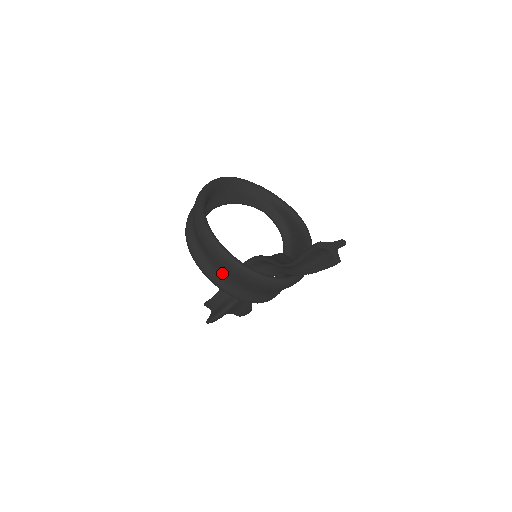
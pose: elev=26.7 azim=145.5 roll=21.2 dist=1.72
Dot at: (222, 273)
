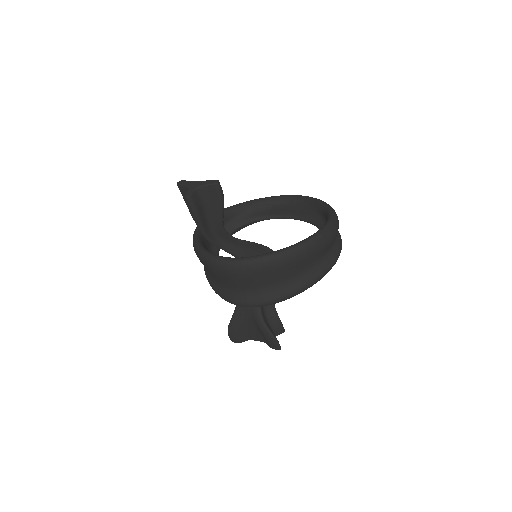
Dot at: occluded
